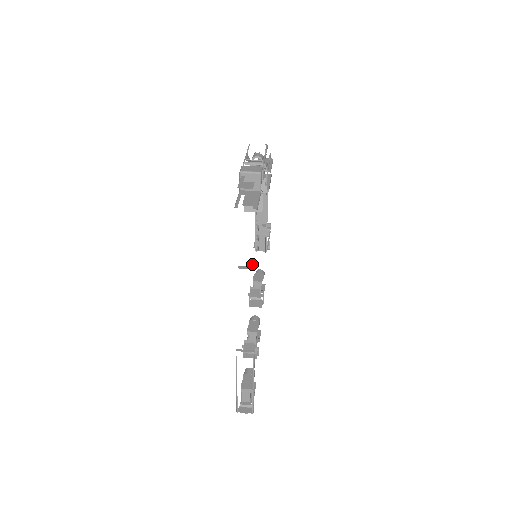
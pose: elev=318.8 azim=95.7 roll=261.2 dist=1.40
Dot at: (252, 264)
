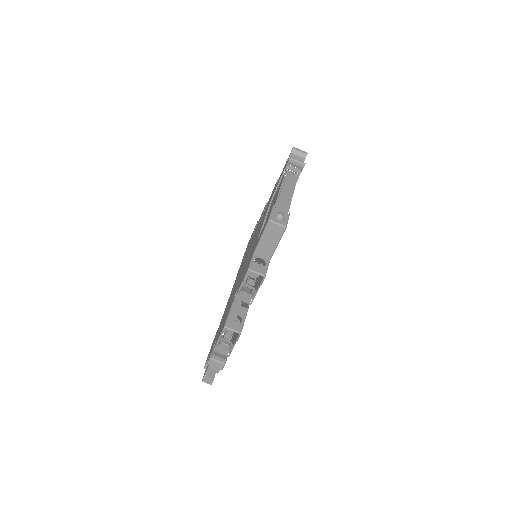
Dot at: occluded
